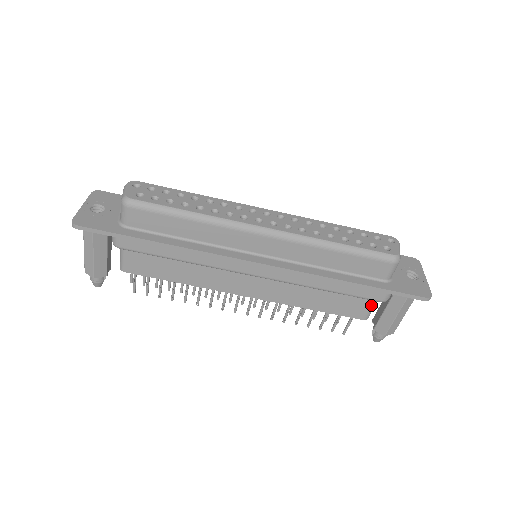
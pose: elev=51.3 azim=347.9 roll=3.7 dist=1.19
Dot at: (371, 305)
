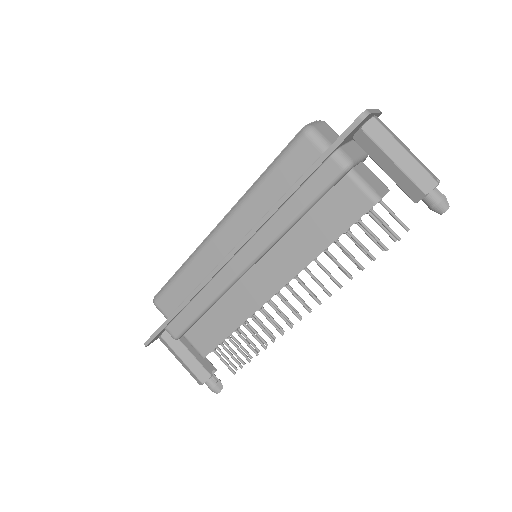
Dot at: (356, 185)
